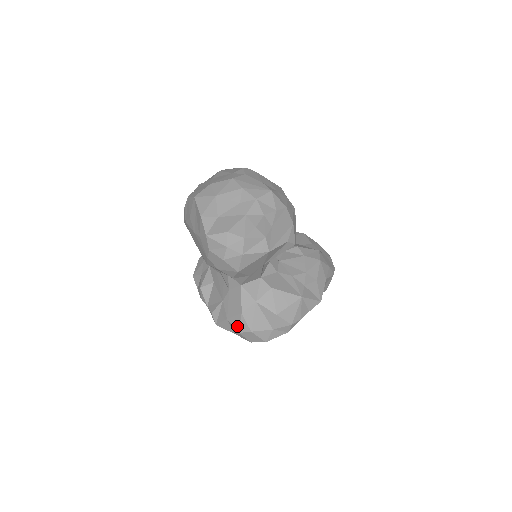
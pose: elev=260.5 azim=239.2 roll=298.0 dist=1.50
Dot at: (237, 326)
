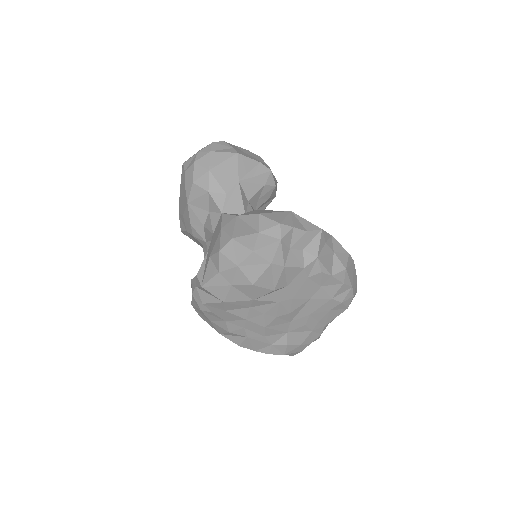
Dot at: (218, 247)
